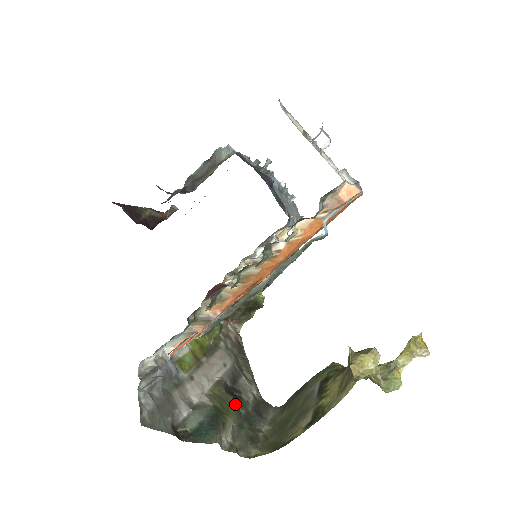
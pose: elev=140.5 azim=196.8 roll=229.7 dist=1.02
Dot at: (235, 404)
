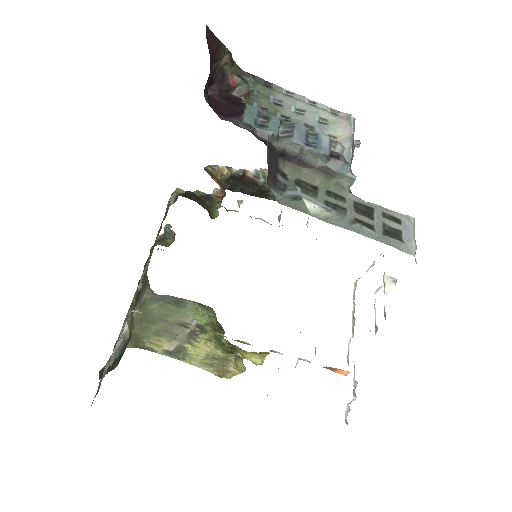
Dot at: occluded
